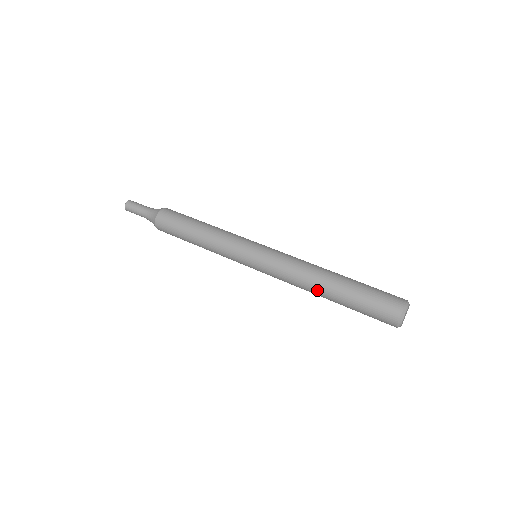
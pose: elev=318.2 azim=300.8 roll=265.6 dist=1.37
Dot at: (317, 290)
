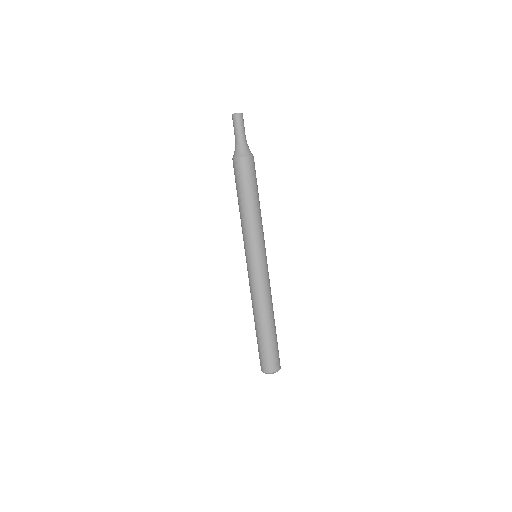
Dot at: occluded
